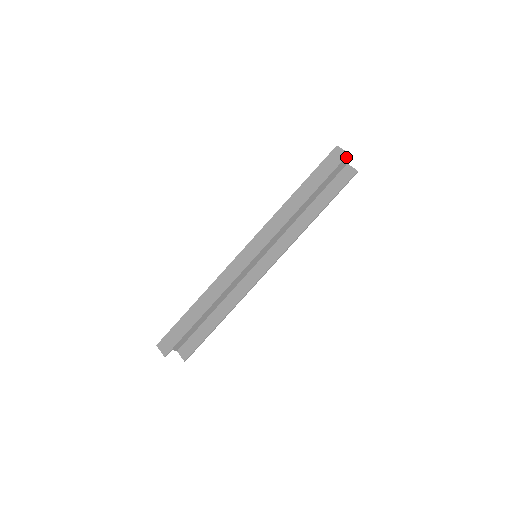
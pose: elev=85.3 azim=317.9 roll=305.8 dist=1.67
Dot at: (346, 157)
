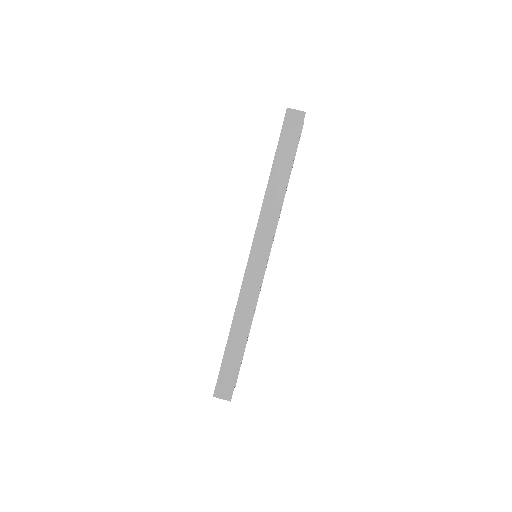
Dot at: (304, 117)
